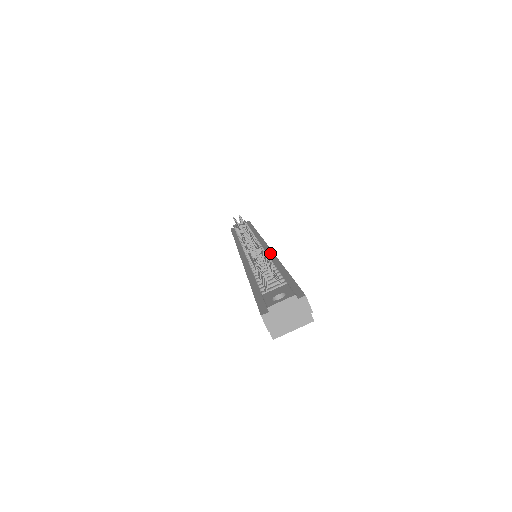
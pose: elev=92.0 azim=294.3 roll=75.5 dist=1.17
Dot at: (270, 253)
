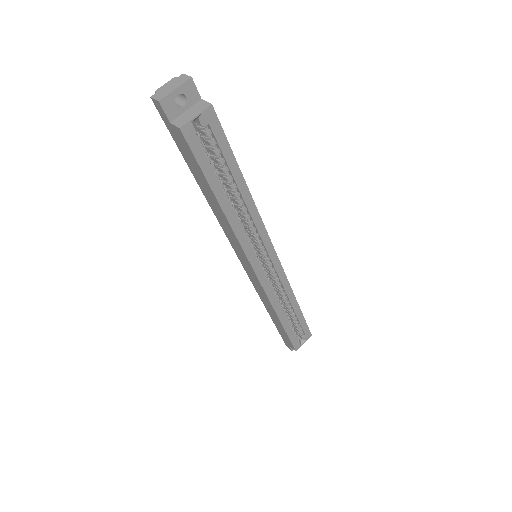
Dot at: occluded
